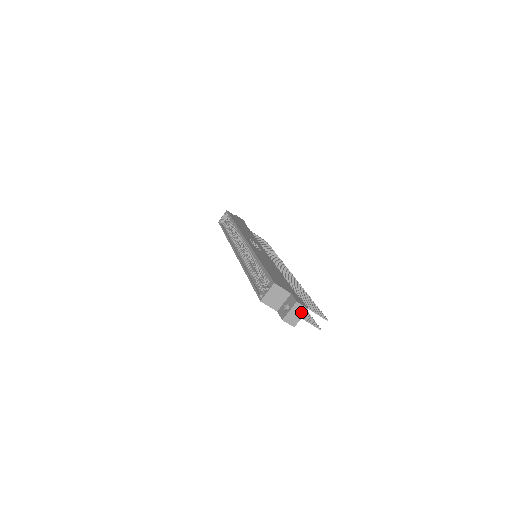
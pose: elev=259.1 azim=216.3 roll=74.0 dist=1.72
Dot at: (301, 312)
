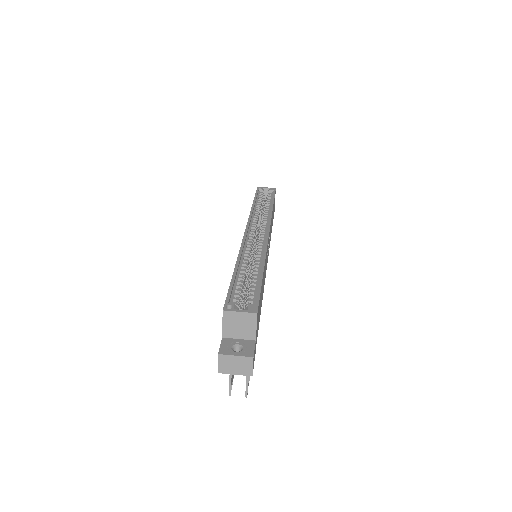
Dot at: (243, 370)
